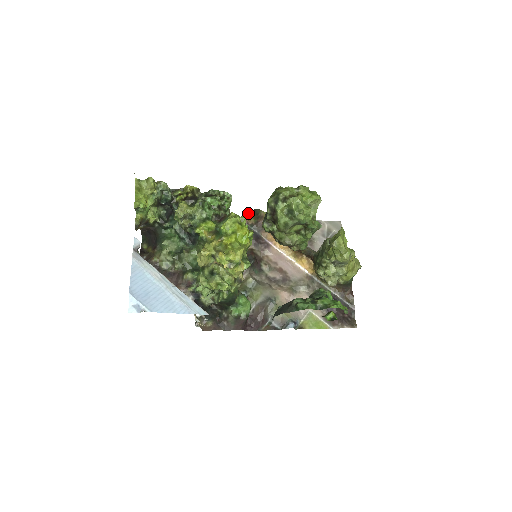
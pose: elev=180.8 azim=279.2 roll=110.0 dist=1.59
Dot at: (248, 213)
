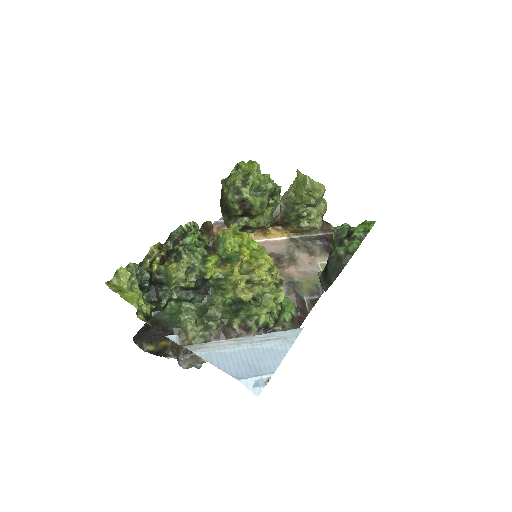
Dot at: occluded
